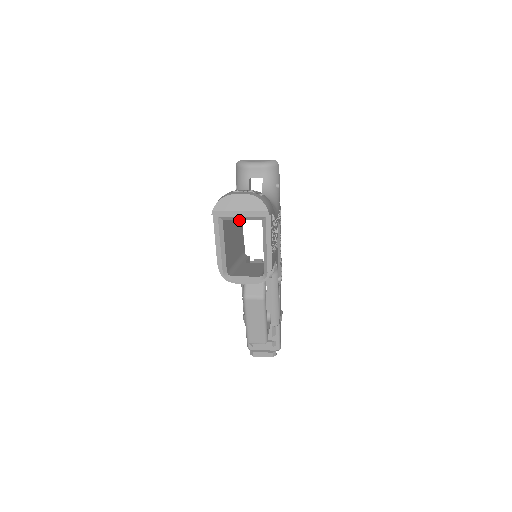
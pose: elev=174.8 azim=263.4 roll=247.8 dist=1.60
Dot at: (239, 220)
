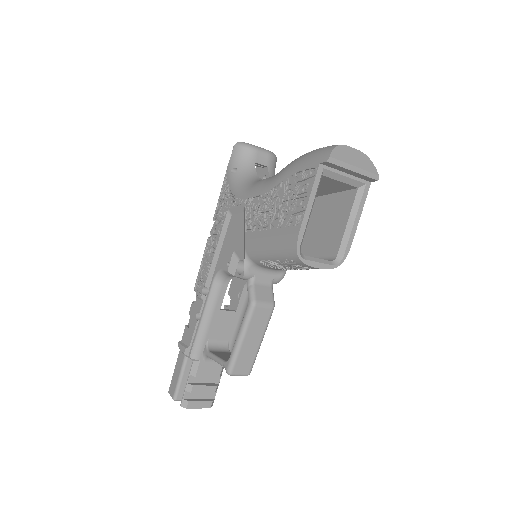
Dot at: occluded
